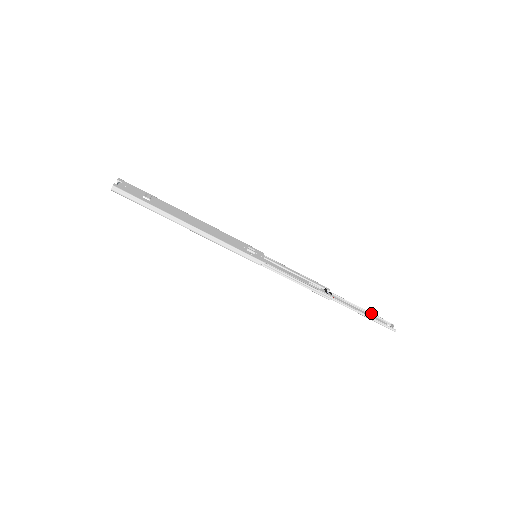
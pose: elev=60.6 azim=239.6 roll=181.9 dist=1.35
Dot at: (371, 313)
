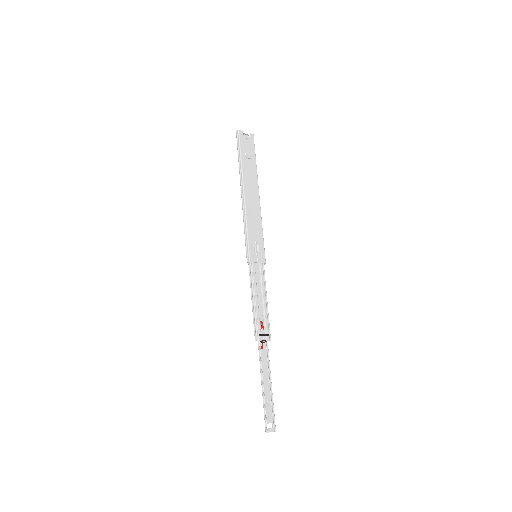
Dot at: (272, 397)
